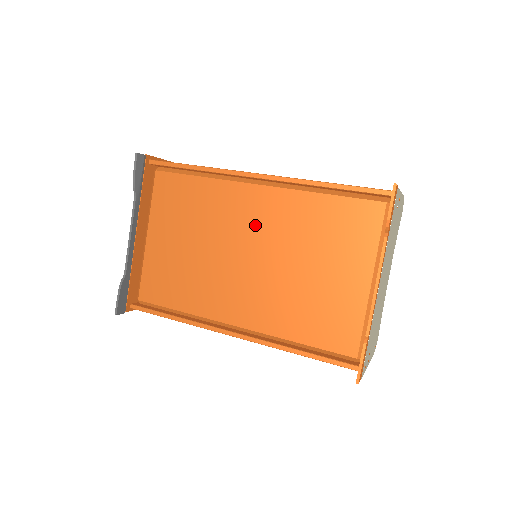
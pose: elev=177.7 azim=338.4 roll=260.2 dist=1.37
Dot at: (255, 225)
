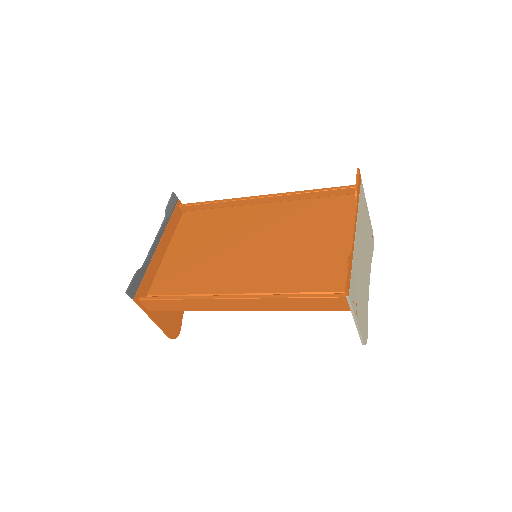
Dot at: (257, 225)
